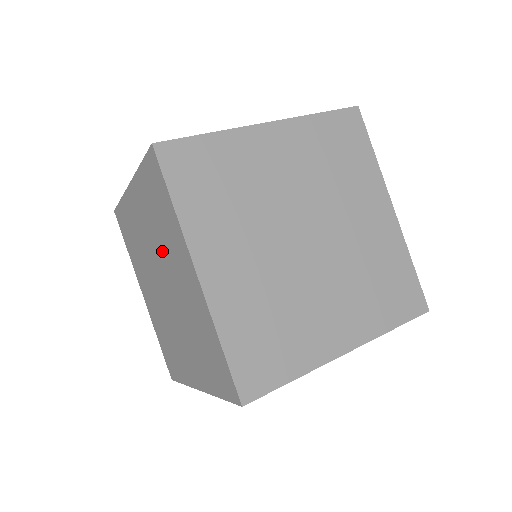
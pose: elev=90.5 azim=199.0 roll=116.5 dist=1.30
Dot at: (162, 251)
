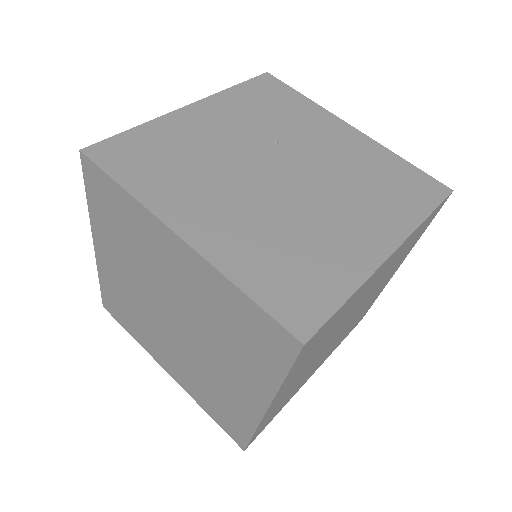
Dot at: (206, 330)
